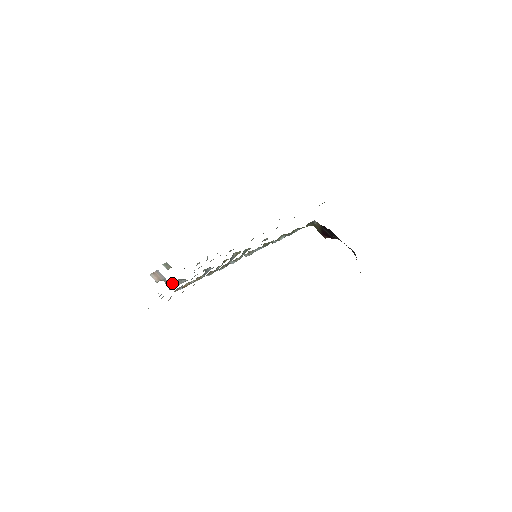
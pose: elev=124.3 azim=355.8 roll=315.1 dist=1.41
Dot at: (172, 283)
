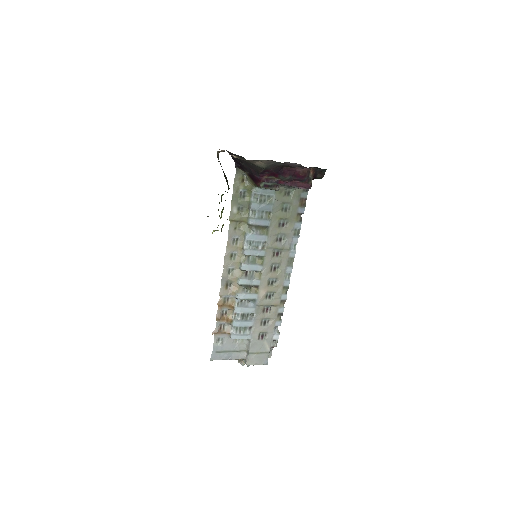
Dot at: (244, 353)
